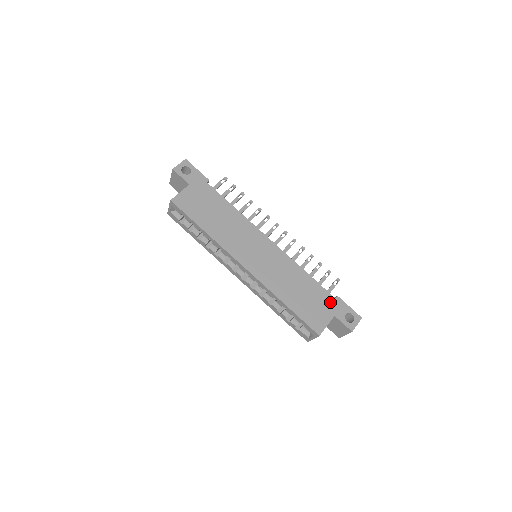
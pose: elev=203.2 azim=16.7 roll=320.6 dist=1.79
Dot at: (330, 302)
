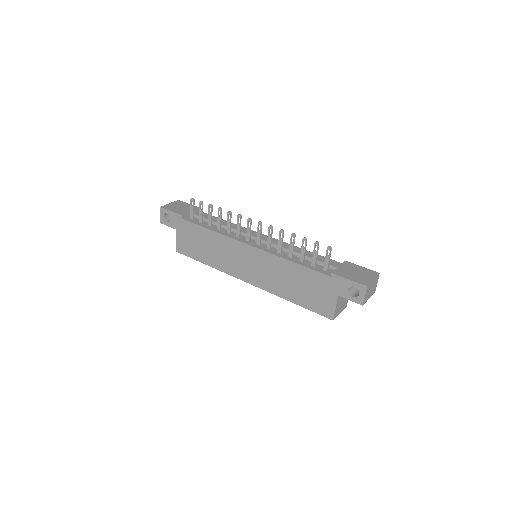
Dot at: (327, 283)
